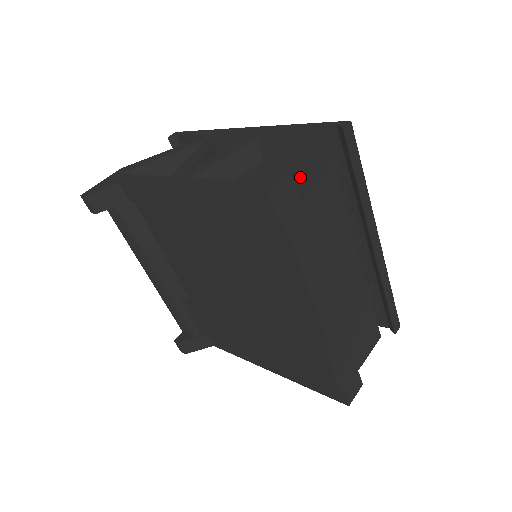
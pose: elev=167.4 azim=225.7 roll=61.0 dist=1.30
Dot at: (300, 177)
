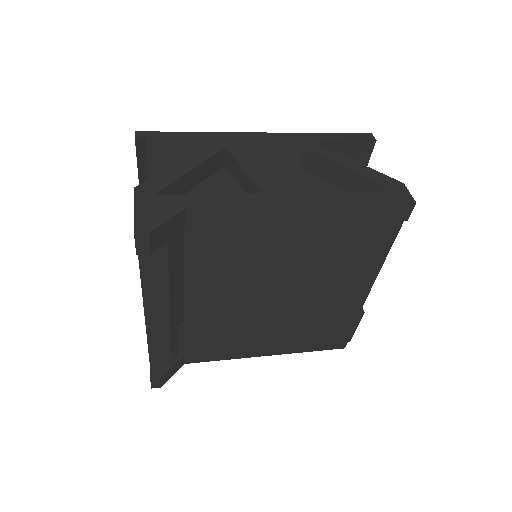
Dot at: occluded
